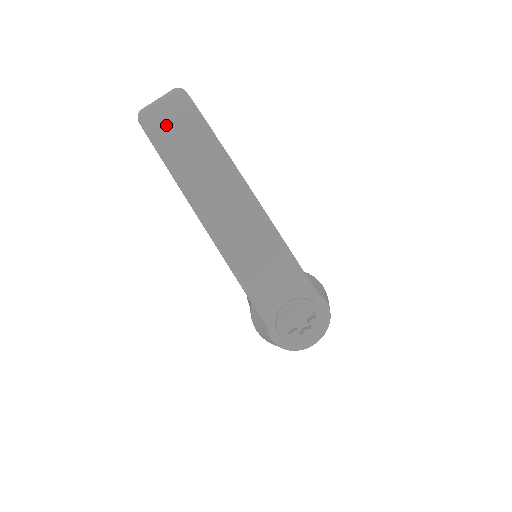
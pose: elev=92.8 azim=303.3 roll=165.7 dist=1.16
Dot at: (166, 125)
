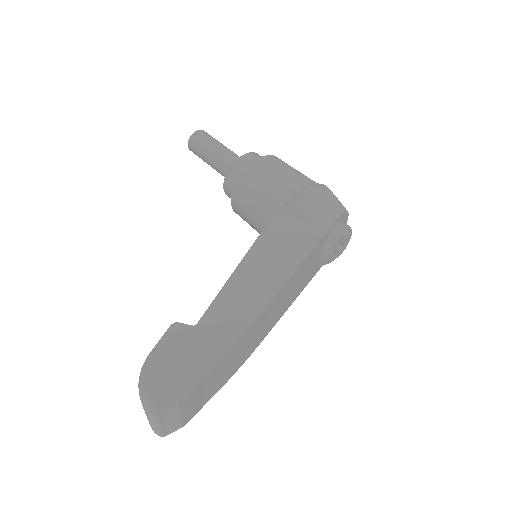
Dot at: (182, 417)
